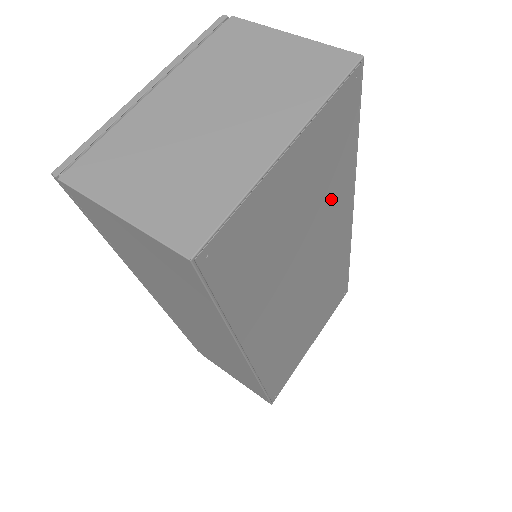
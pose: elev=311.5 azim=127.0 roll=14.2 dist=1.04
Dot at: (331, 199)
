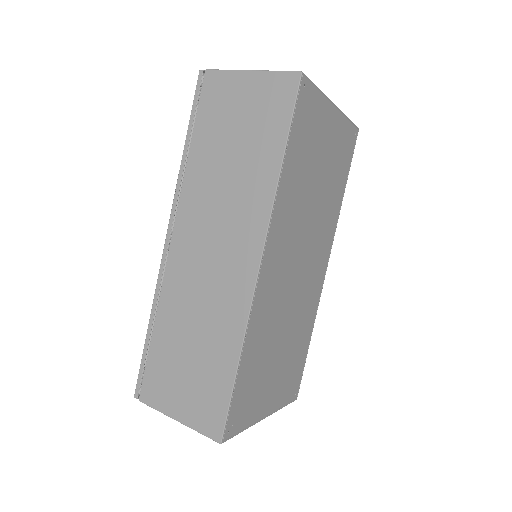
Dot at: (329, 208)
